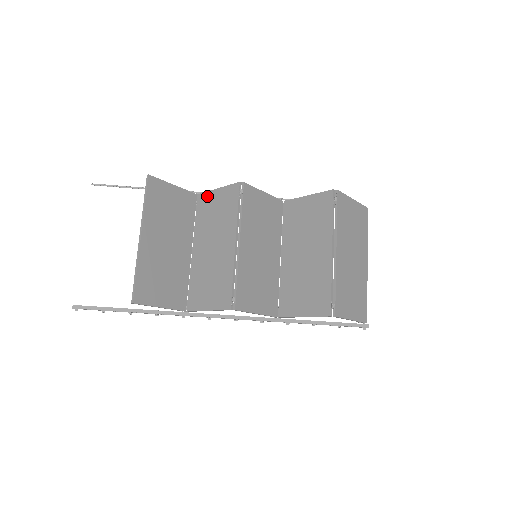
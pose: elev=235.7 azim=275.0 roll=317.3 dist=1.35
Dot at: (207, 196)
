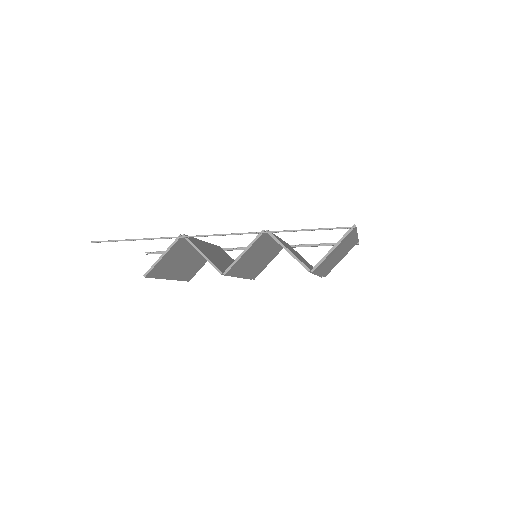
Dot at: (194, 247)
